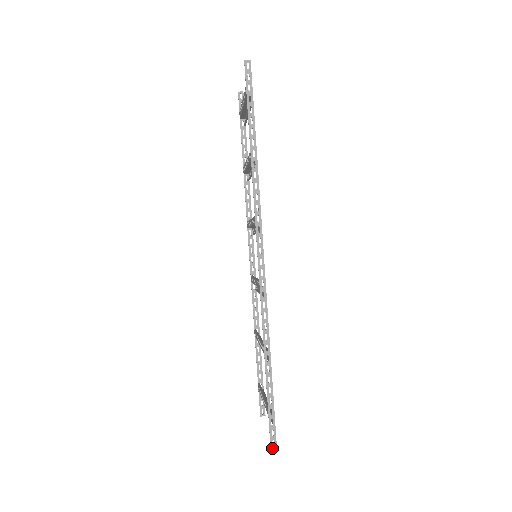
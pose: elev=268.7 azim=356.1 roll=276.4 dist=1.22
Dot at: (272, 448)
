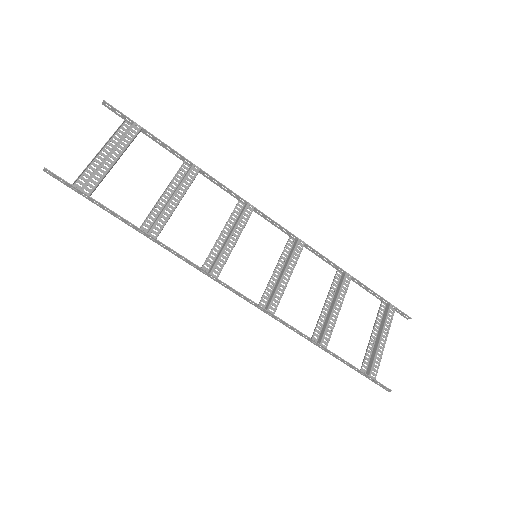
Dot at: (388, 391)
